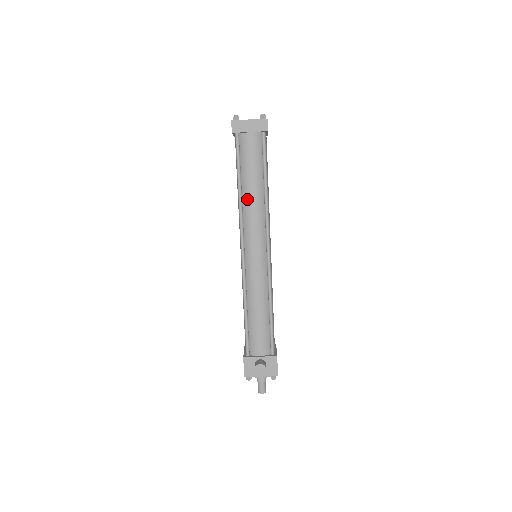
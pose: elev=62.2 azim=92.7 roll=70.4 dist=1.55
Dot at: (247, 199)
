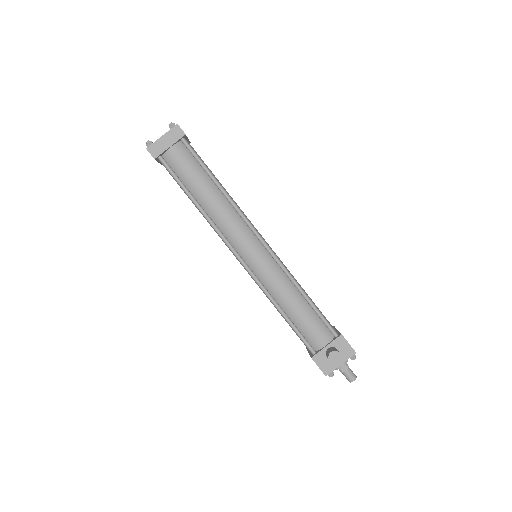
Dot at: (210, 209)
